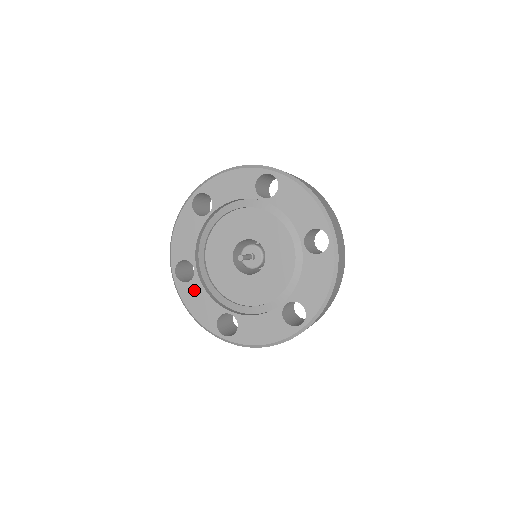
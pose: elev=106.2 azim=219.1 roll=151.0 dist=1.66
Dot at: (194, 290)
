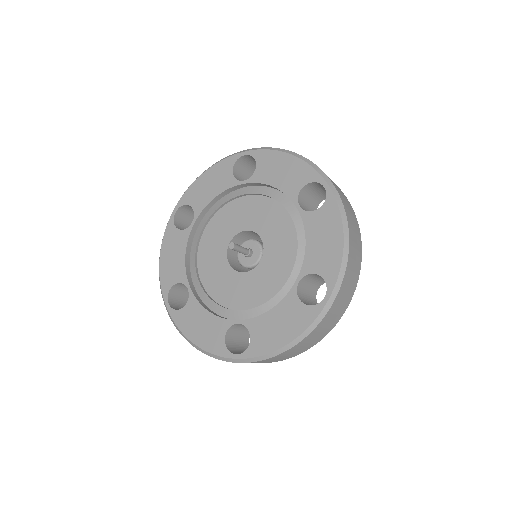
Dot at: (192, 313)
